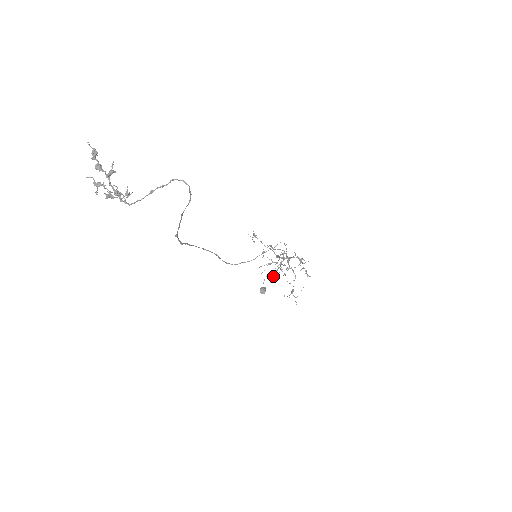
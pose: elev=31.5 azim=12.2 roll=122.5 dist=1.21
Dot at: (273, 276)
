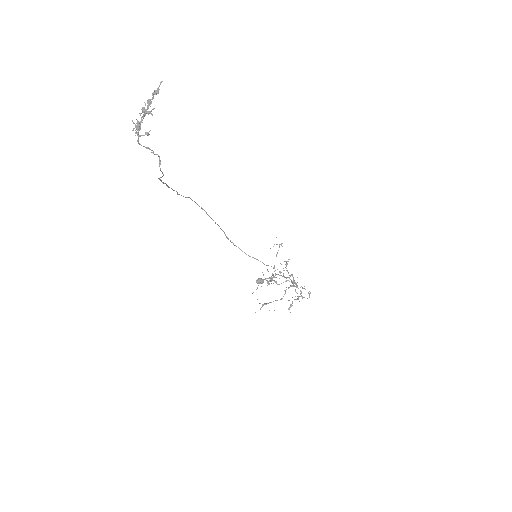
Dot at: (269, 281)
